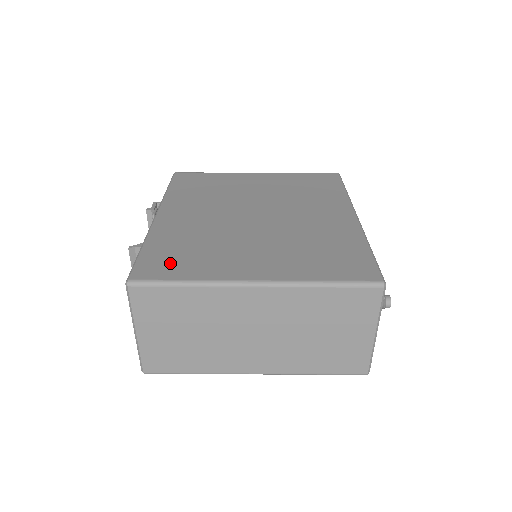
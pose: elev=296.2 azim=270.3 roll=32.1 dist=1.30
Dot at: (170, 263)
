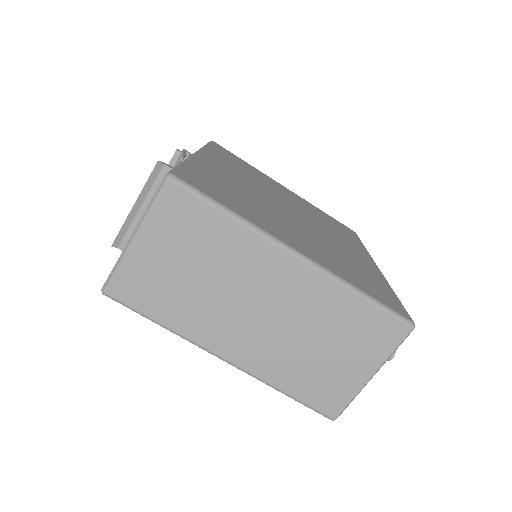
Dot at: (214, 189)
